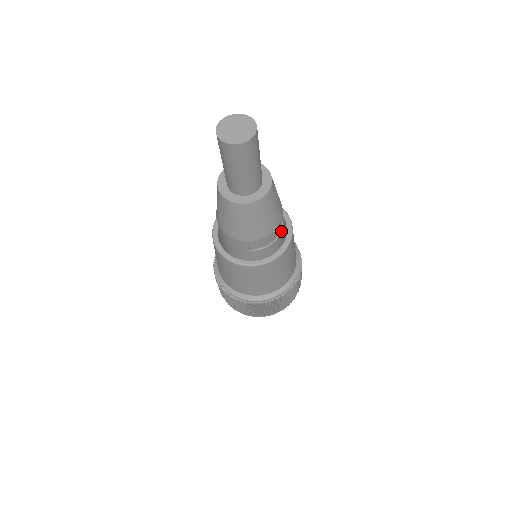
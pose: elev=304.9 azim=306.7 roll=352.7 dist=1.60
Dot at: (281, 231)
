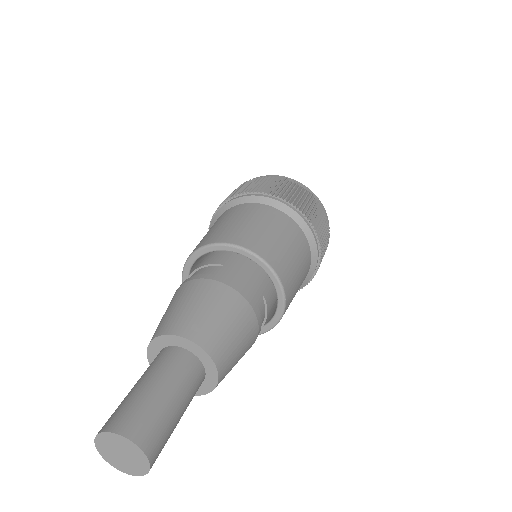
Dot at: (264, 322)
